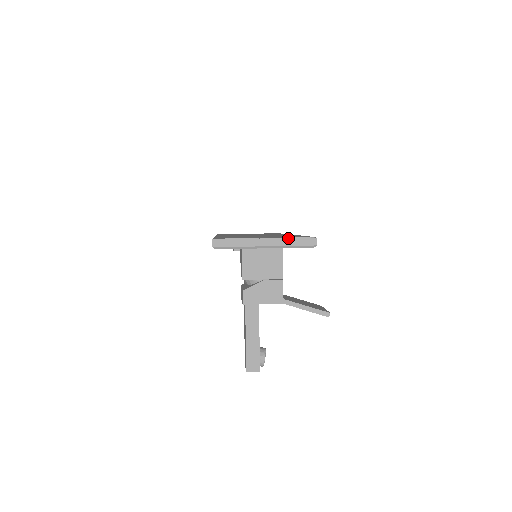
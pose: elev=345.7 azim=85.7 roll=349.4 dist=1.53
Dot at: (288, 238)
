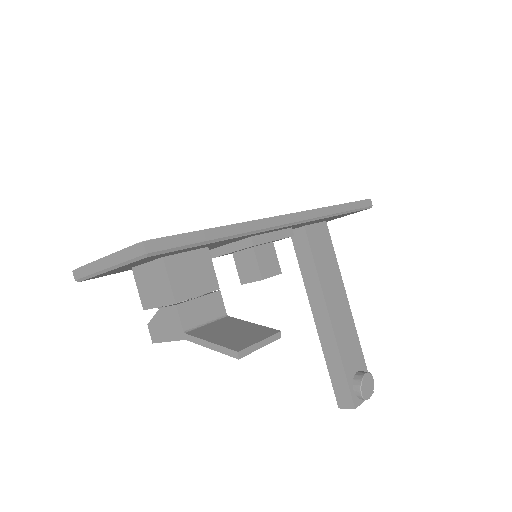
Dot at: (120, 251)
